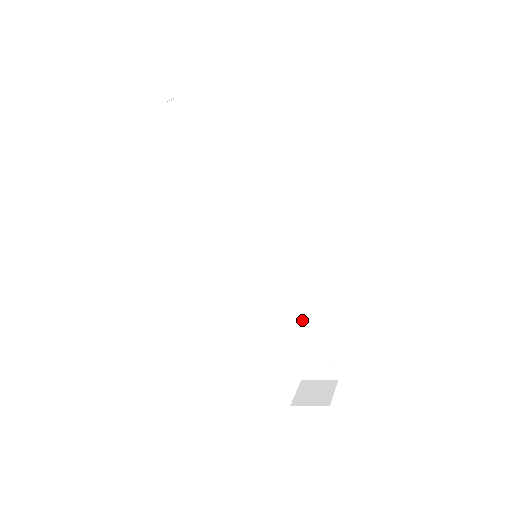
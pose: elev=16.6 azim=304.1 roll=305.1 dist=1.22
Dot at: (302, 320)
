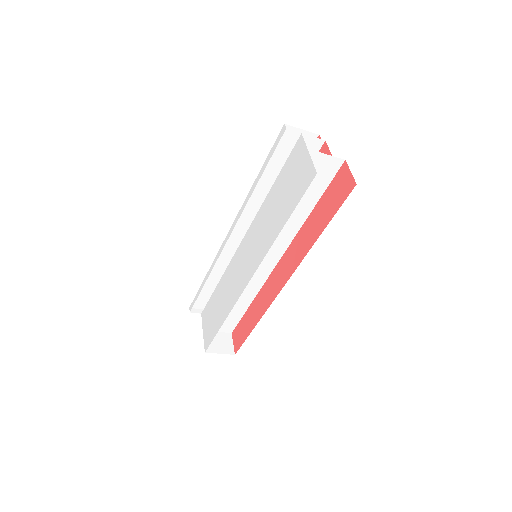
Dot at: (247, 299)
